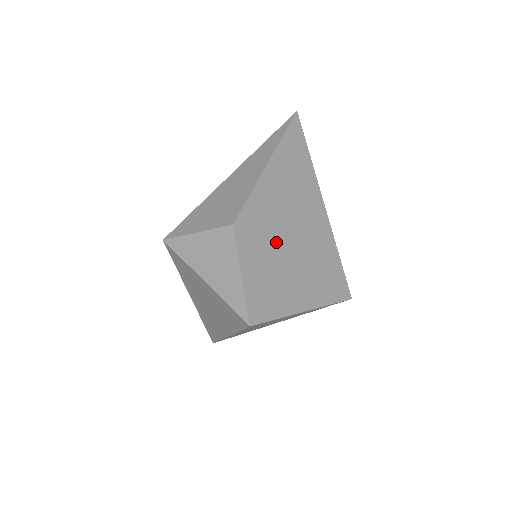
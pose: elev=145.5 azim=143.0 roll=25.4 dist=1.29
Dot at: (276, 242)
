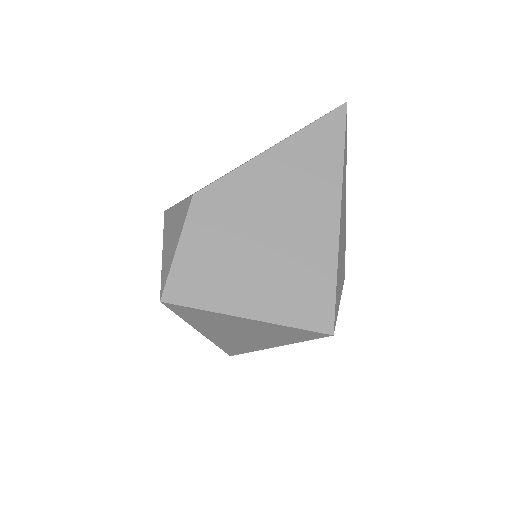
Dot at: (242, 229)
